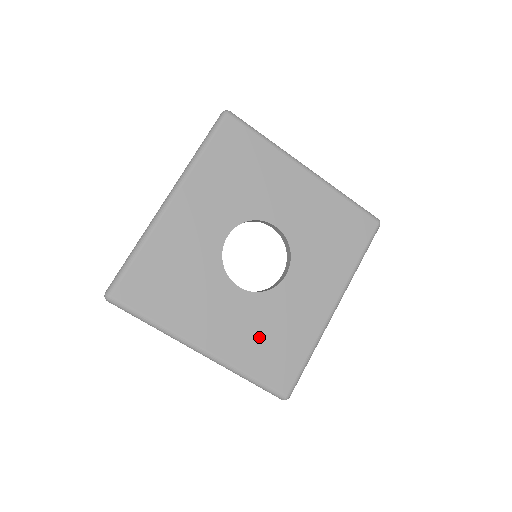
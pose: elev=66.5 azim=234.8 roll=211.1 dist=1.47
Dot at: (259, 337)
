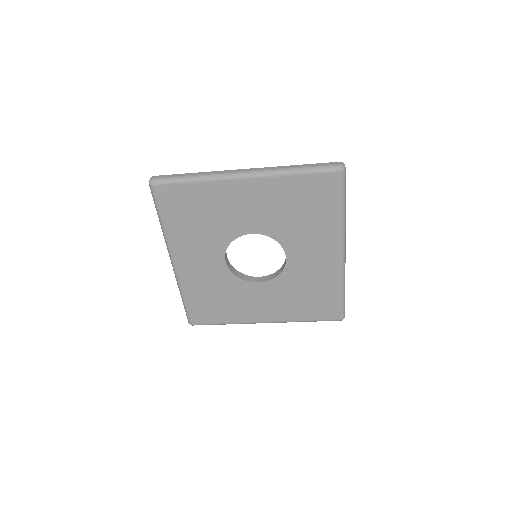
Dot at: (296, 300)
